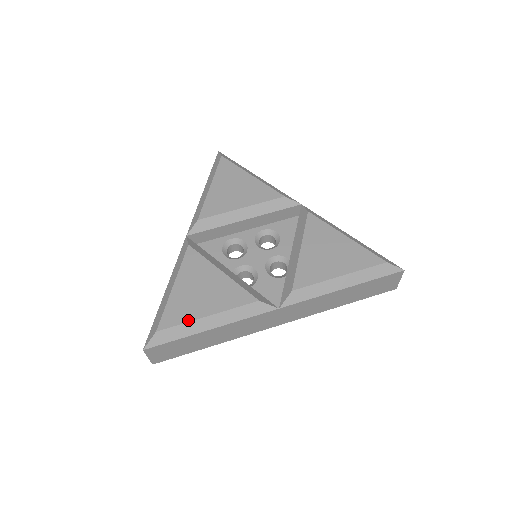
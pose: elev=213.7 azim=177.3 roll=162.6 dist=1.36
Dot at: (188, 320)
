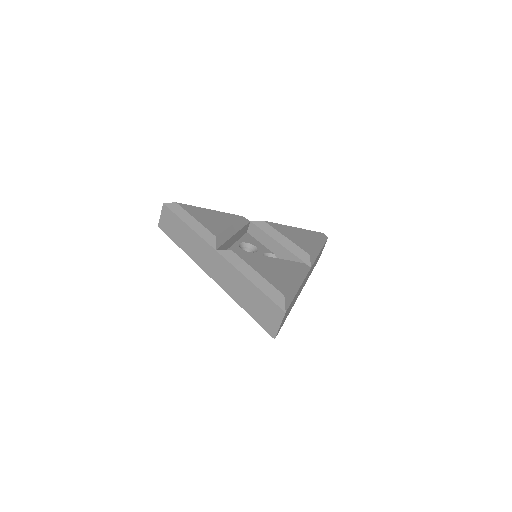
Dot at: (290, 284)
